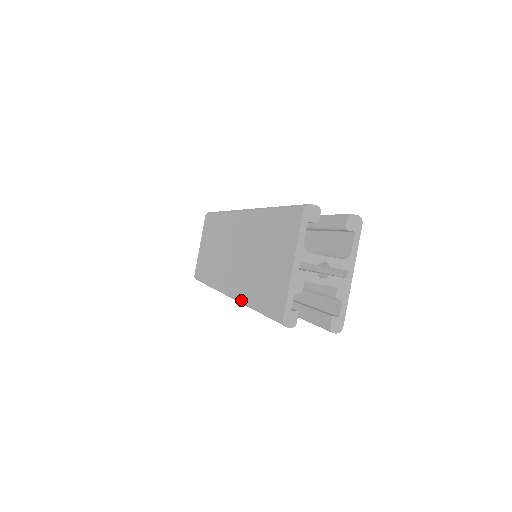
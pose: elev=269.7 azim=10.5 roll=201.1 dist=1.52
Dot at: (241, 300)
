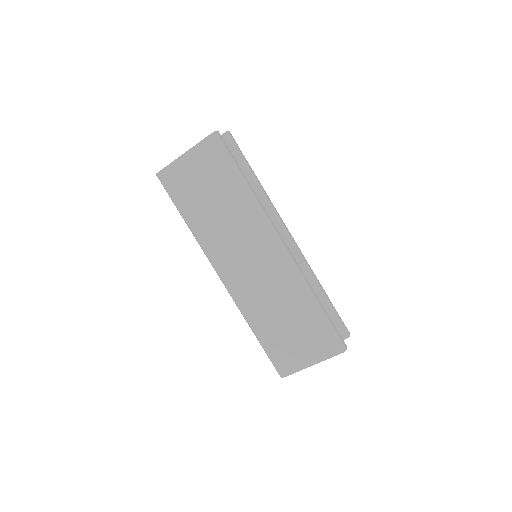
Dot at: (243, 313)
